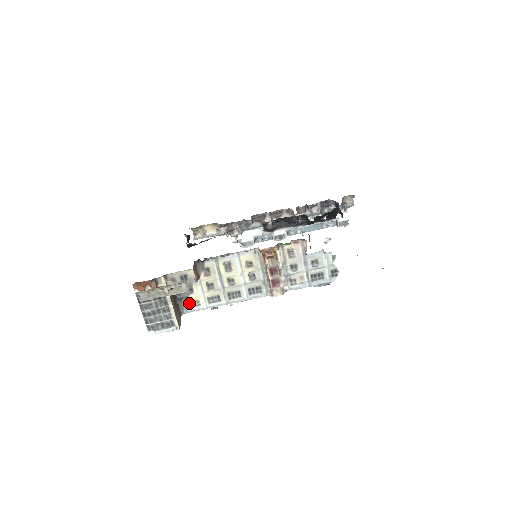
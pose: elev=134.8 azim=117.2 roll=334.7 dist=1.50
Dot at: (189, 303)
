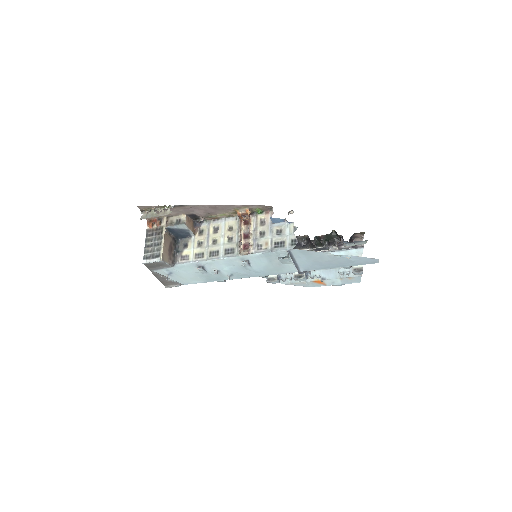
Dot at: (182, 257)
